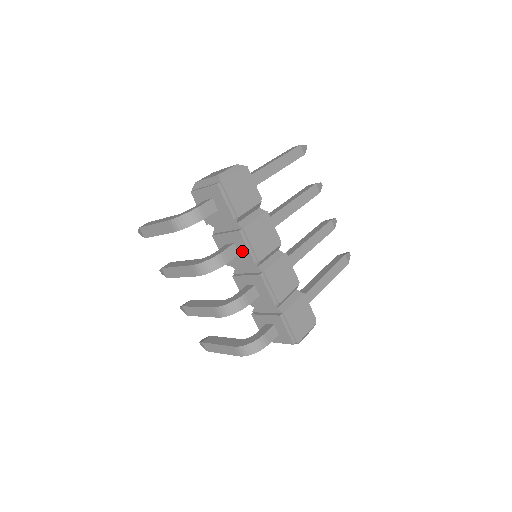
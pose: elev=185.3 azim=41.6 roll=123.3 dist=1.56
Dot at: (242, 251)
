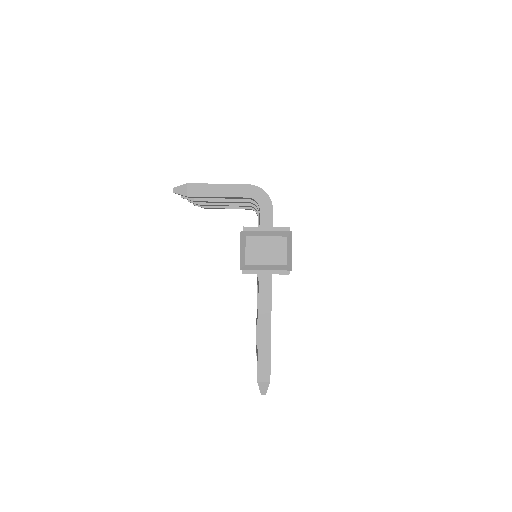
Dot at: occluded
